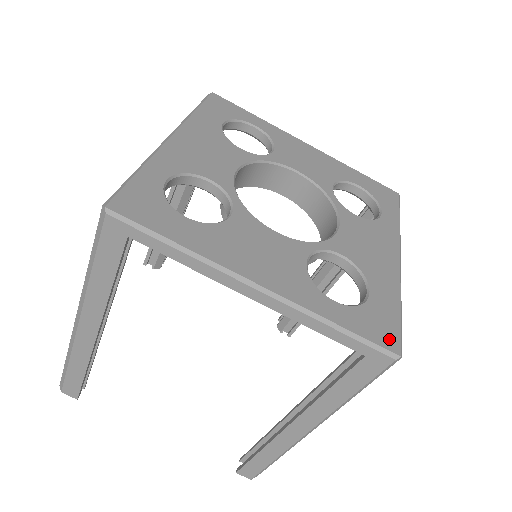
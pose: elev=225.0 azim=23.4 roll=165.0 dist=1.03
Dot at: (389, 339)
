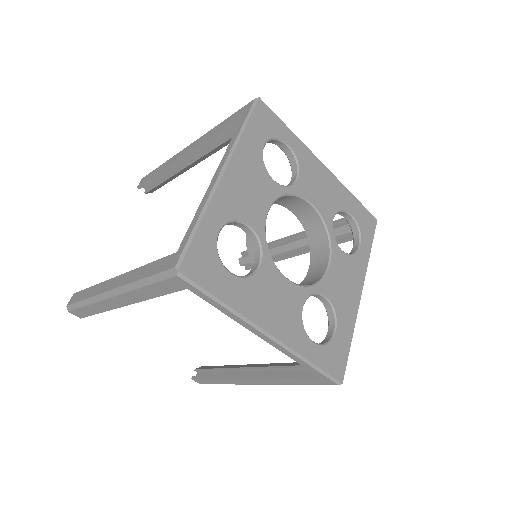
Dot at: (339, 371)
